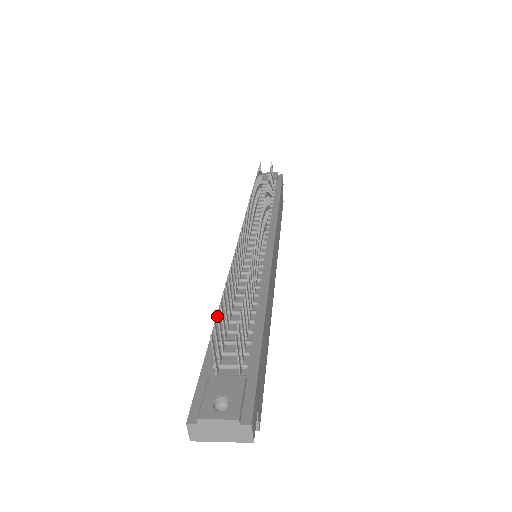
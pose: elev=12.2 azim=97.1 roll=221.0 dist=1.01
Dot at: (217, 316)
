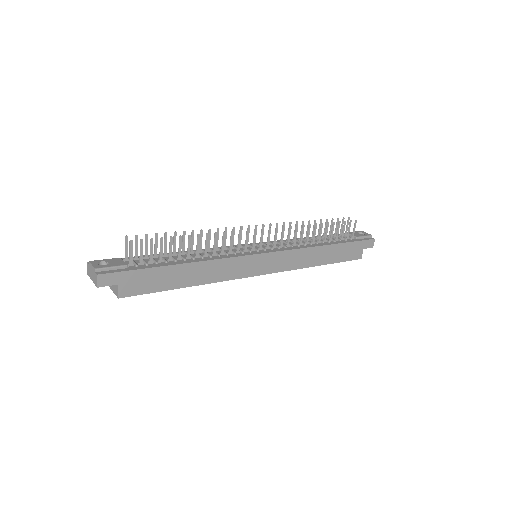
Dot at: (145, 235)
